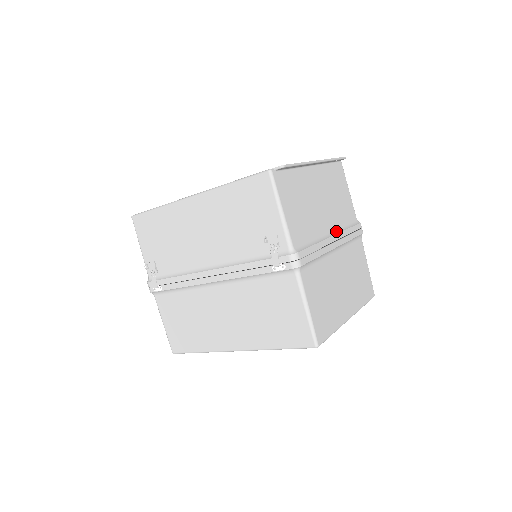
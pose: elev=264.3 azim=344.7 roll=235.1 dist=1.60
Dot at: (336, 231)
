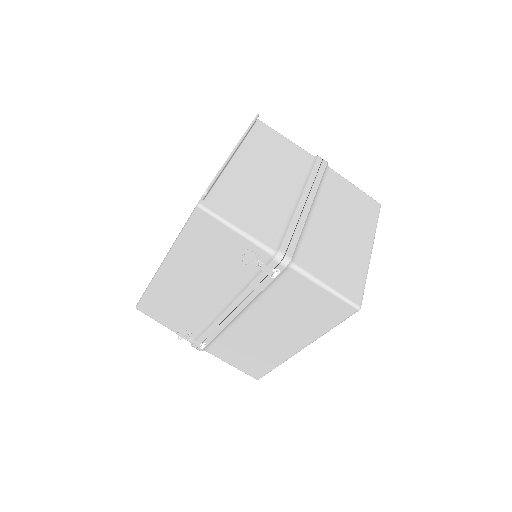
Dot at: (300, 190)
